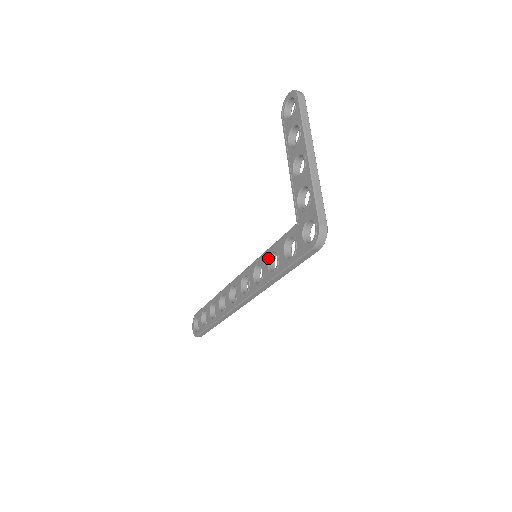
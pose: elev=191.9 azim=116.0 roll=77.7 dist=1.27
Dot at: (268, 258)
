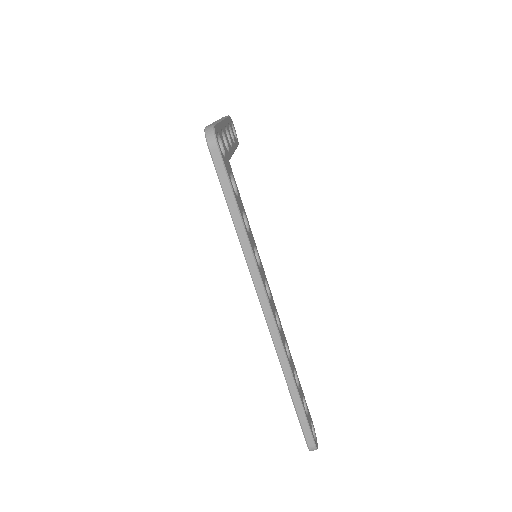
Dot at: occluded
